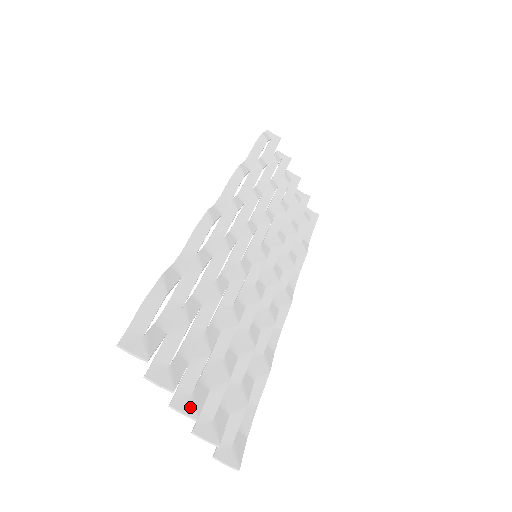
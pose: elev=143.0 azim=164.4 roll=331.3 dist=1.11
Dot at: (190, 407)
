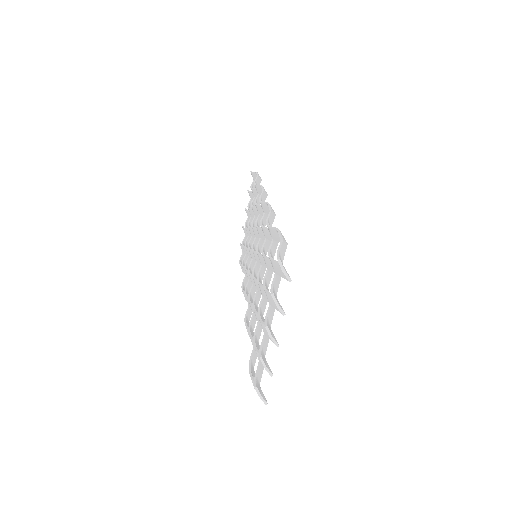
Dot at: (273, 335)
